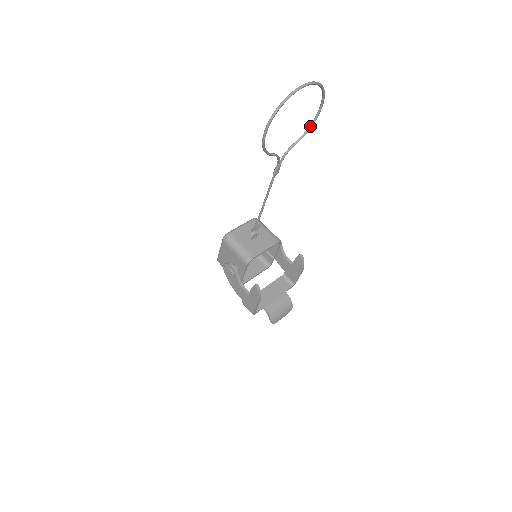
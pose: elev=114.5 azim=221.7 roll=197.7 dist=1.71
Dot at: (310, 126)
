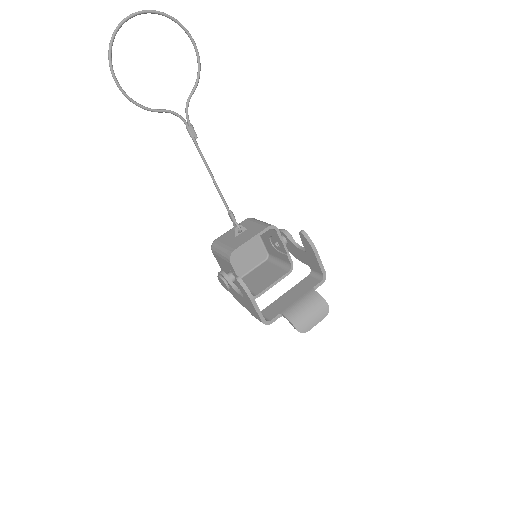
Dot at: (198, 68)
